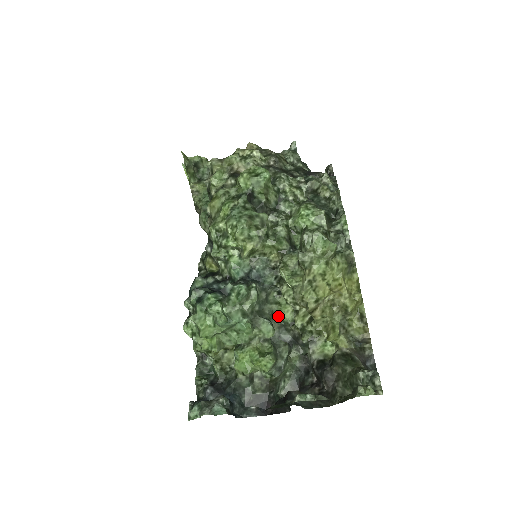
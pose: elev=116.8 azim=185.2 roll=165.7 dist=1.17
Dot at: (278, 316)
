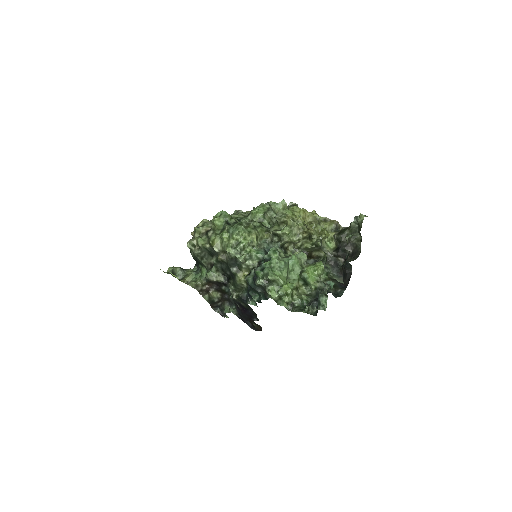
Dot at: occluded
